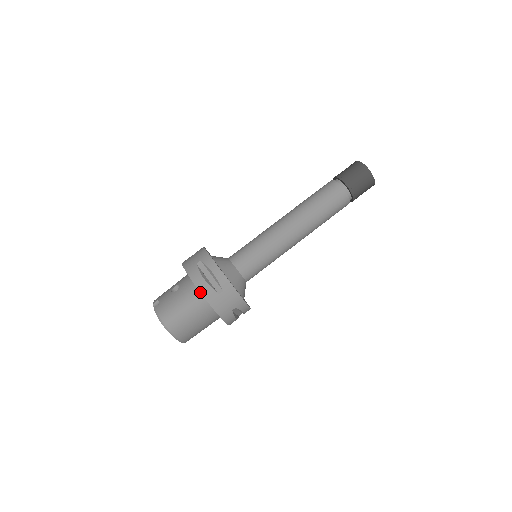
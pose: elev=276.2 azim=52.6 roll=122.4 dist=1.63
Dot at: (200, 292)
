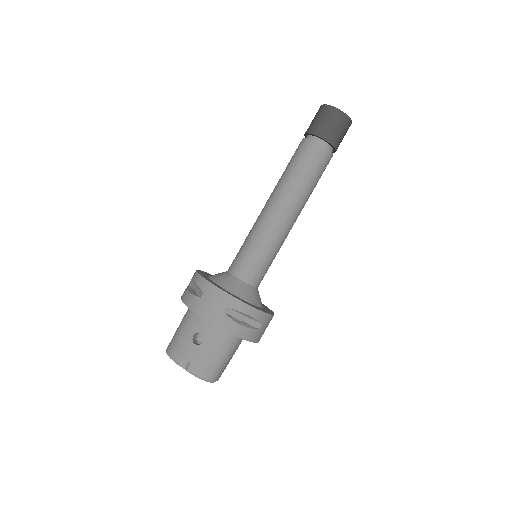
Dot at: (243, 339)
